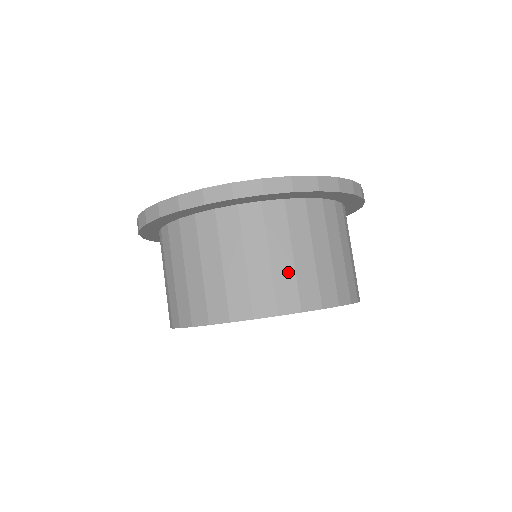
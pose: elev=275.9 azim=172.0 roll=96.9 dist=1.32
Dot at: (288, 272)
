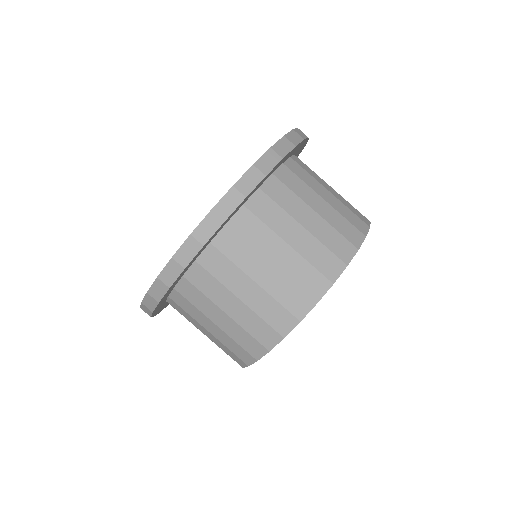
Dot at: (280, 281)
